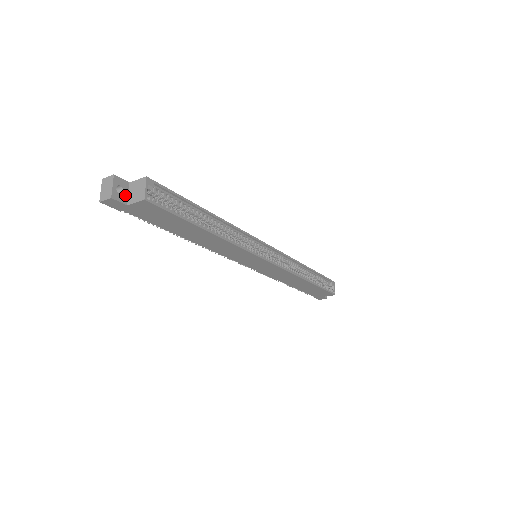
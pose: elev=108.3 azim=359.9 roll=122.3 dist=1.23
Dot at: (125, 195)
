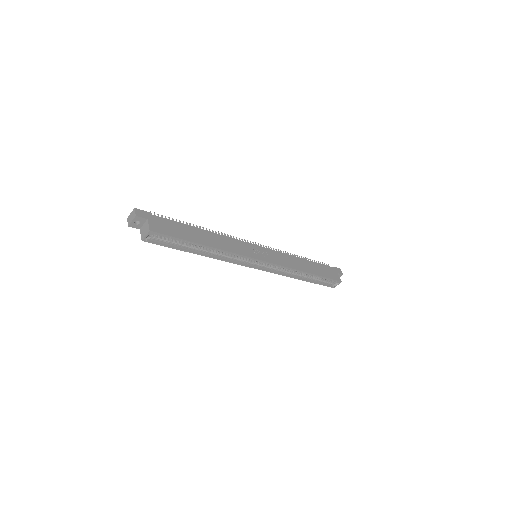
Dot at: (141, 225)
